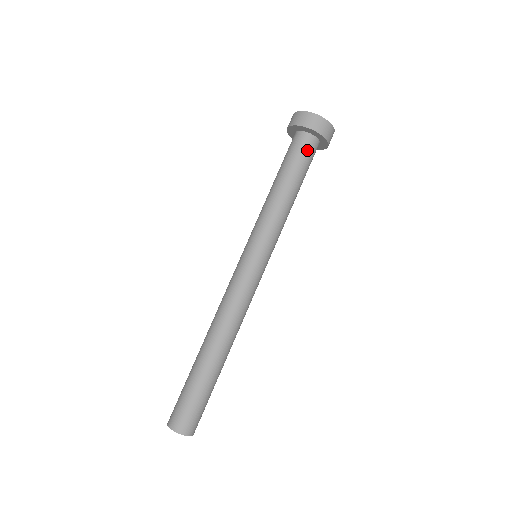
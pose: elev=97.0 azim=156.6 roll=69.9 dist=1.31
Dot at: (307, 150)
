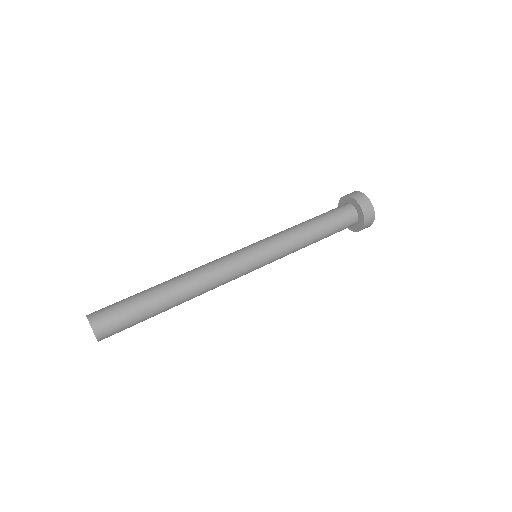
Dot at: (347, 223)
